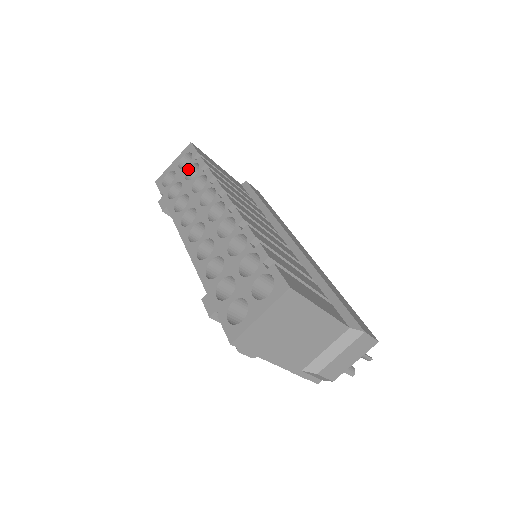
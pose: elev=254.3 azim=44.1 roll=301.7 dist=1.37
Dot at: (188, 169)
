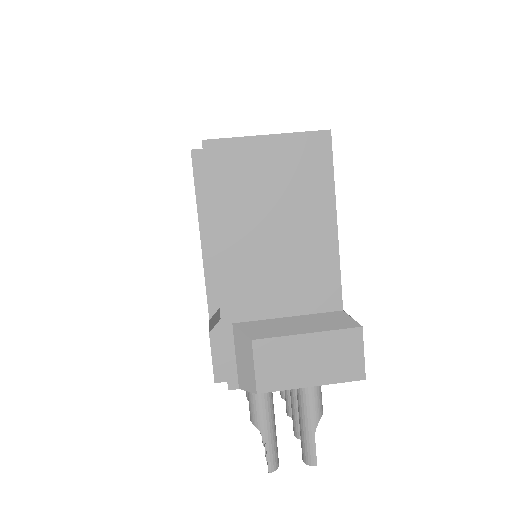
Dot at: occluded
